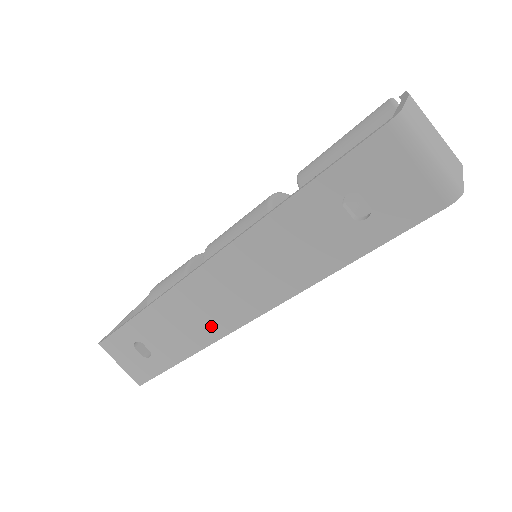
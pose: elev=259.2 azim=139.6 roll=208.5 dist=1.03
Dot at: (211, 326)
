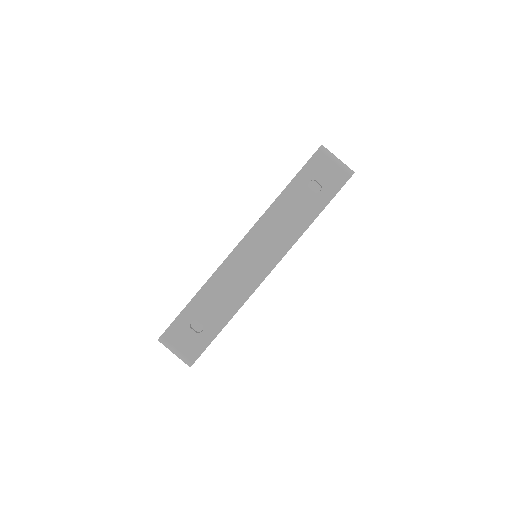
Dot at: (247, 285)
